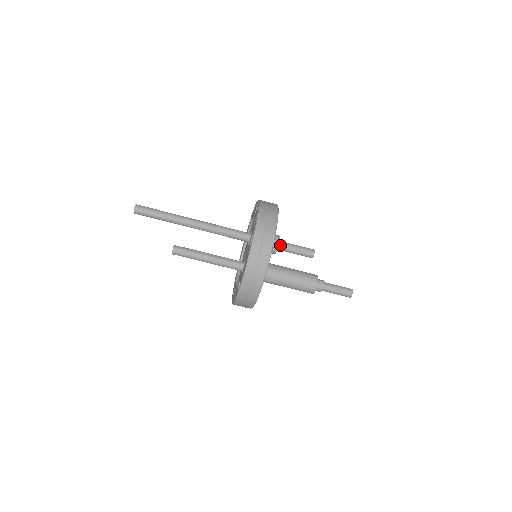
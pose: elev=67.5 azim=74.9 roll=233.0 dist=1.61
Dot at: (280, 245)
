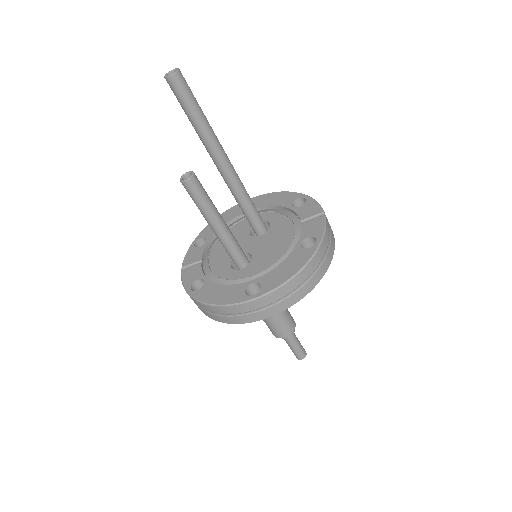
Dot at: occluded
